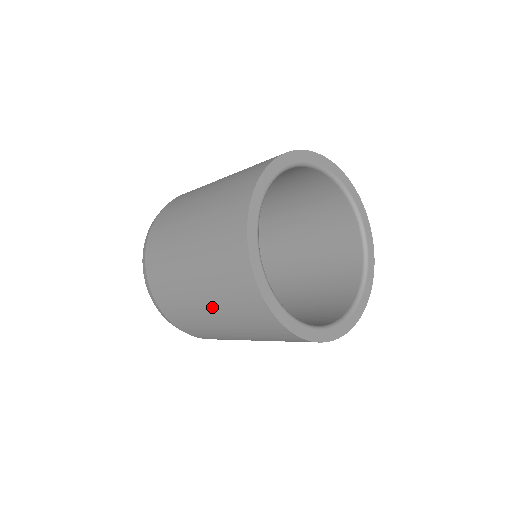
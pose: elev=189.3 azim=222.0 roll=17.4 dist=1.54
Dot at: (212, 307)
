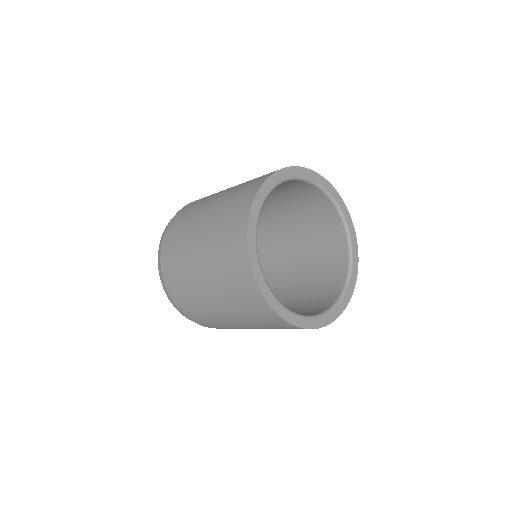
Dot at: (246, 325)
